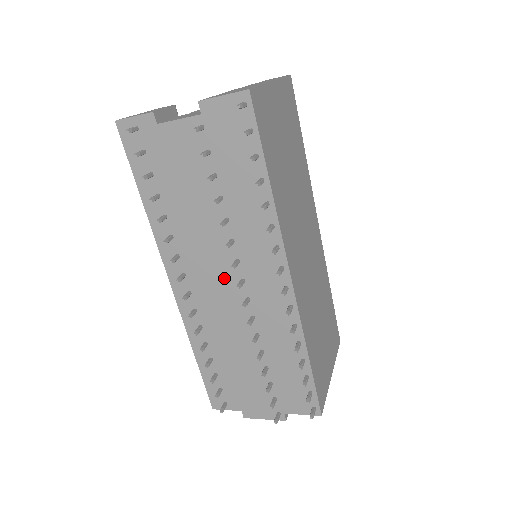
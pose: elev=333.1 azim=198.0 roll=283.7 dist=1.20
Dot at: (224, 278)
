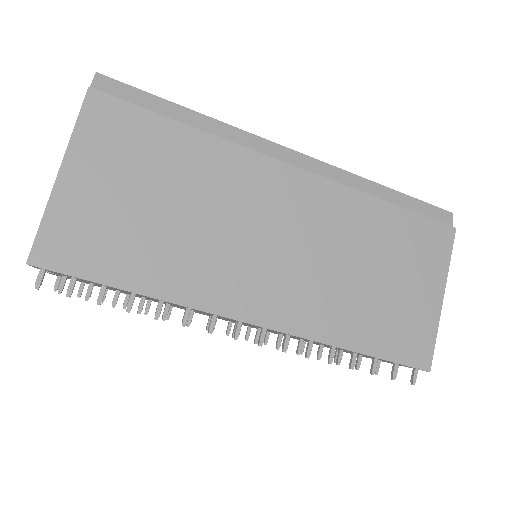
Dot at: occluded
